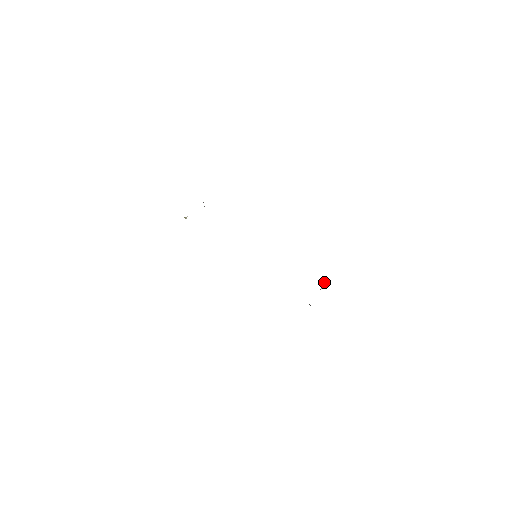
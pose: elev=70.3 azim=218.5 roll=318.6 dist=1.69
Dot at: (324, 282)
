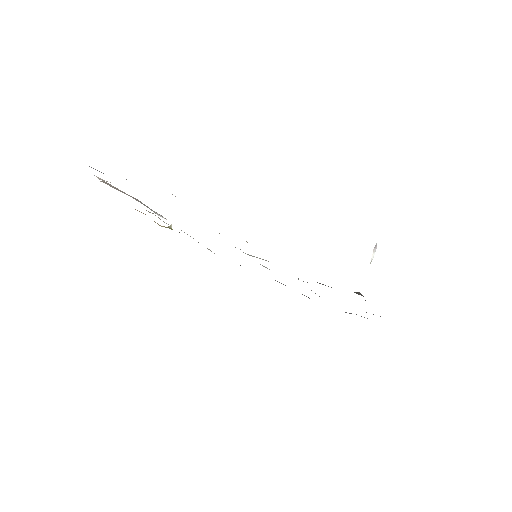
Dot at: occluded
